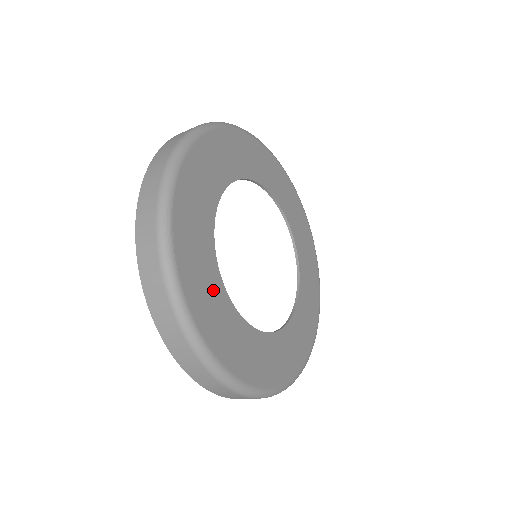
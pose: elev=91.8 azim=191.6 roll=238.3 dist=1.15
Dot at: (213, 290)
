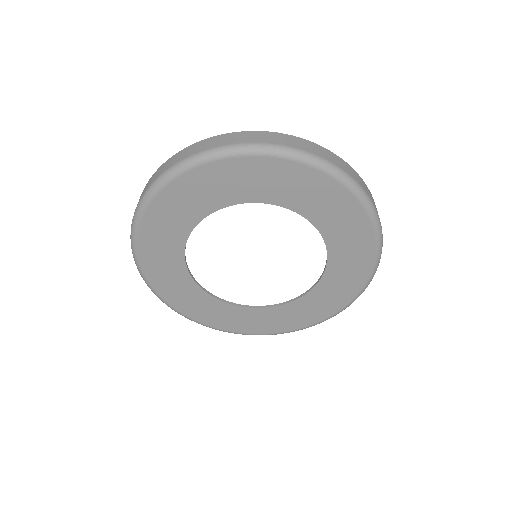
Dot at: (187, 289)
